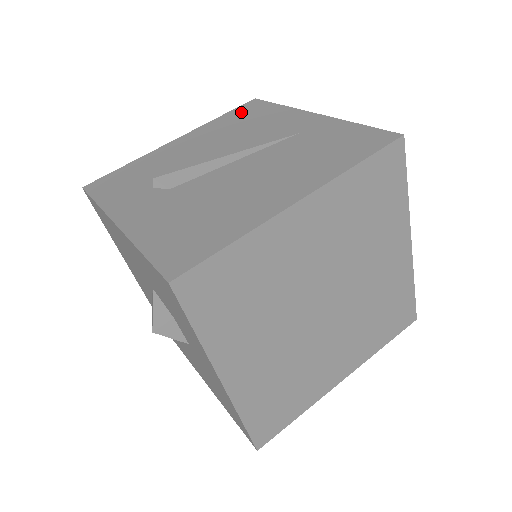
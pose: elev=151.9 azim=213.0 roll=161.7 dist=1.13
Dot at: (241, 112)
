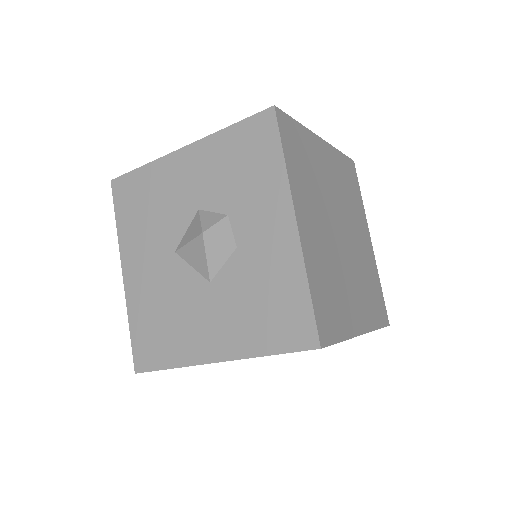
Dot at: occluded
